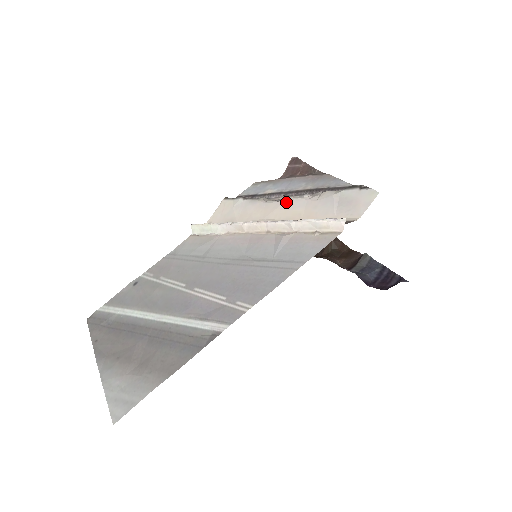
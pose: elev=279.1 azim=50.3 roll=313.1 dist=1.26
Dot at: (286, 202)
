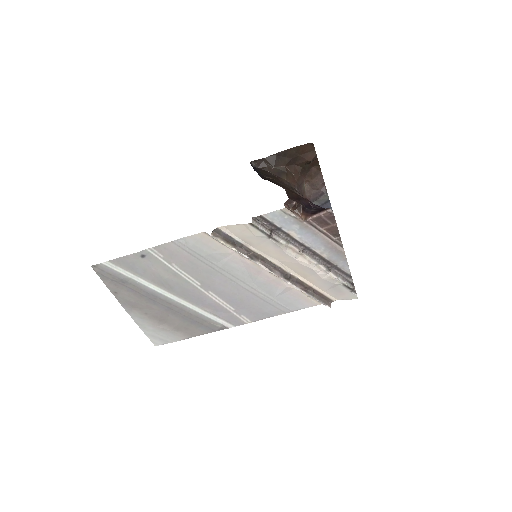
Dot at: (302, 265)
